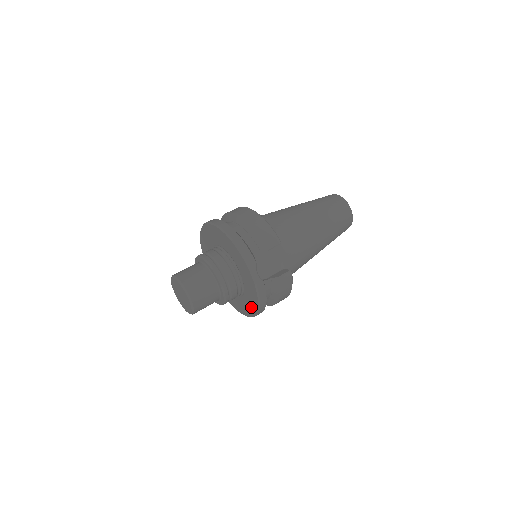
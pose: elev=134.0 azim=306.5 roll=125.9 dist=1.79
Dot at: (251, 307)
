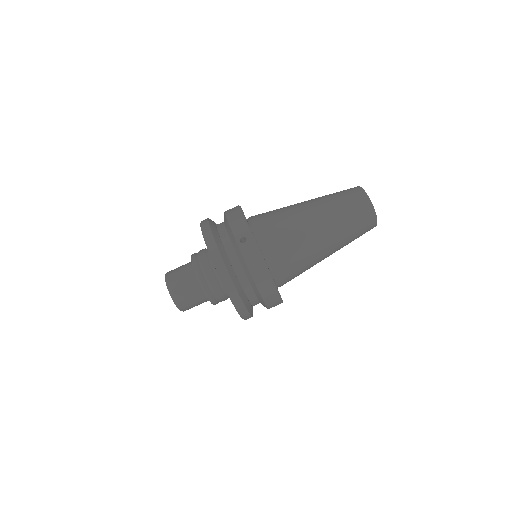
Dot at: occluded
